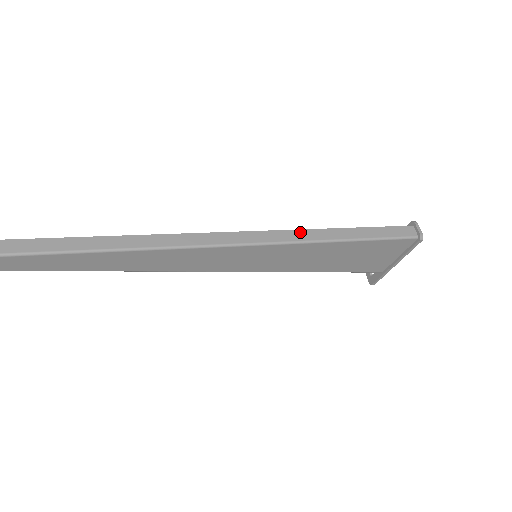
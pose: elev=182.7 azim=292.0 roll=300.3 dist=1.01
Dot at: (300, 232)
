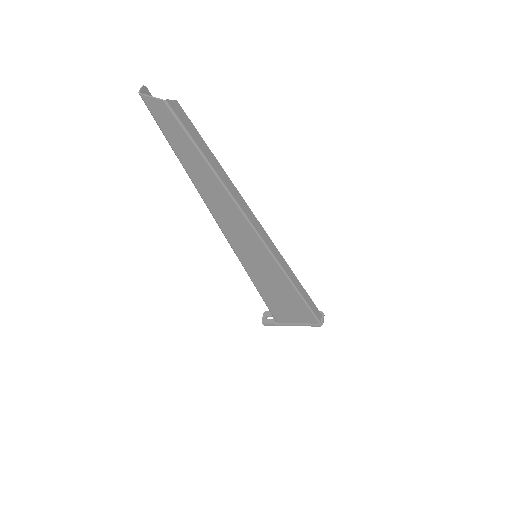
Dot at: (288, 267)
